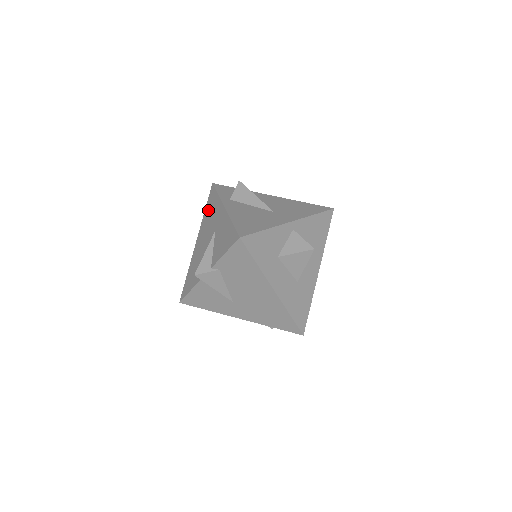
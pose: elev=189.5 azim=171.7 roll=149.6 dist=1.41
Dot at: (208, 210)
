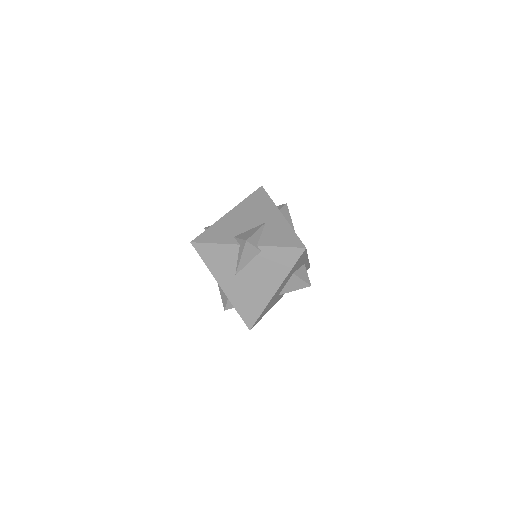
Dot at: (254, 201)
